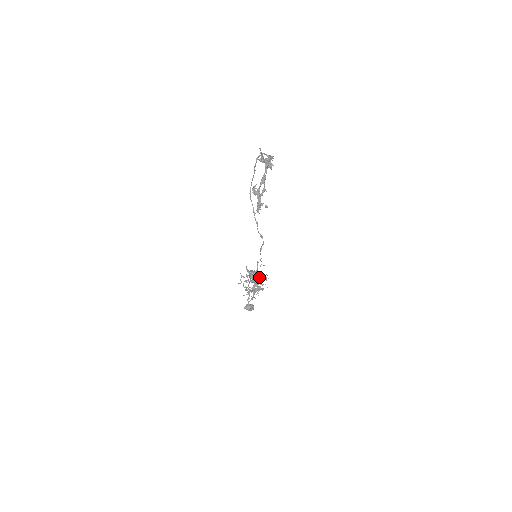
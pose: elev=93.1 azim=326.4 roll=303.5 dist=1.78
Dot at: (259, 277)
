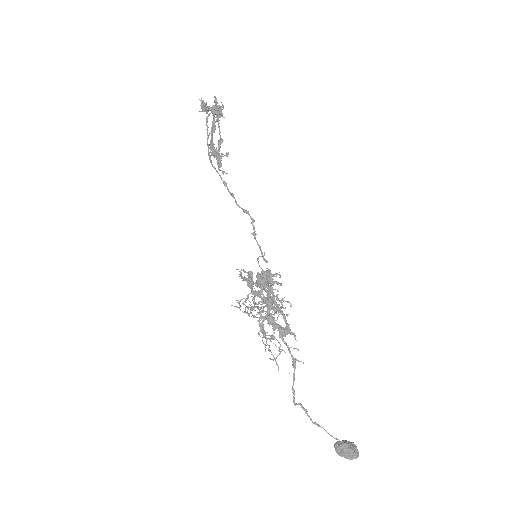
Dot at: (266, 283)
